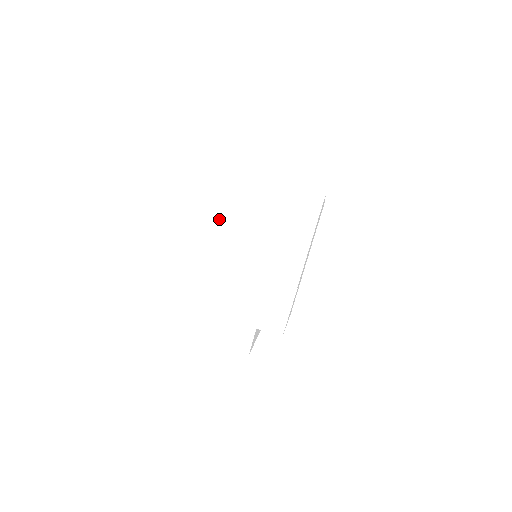
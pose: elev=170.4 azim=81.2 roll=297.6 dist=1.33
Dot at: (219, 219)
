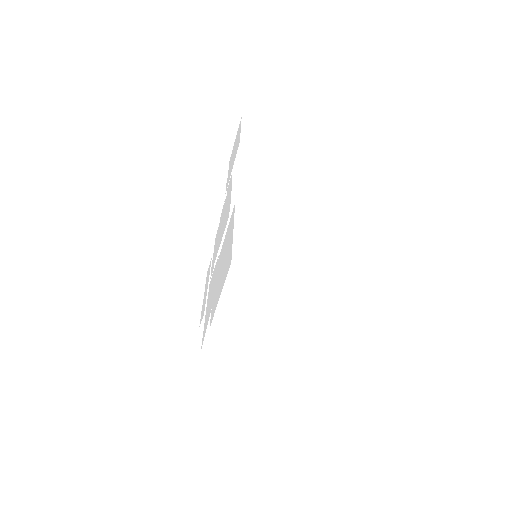
Dot at: (228, 303)
